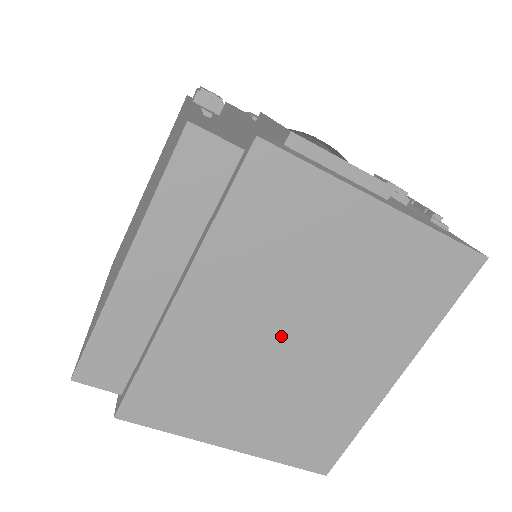
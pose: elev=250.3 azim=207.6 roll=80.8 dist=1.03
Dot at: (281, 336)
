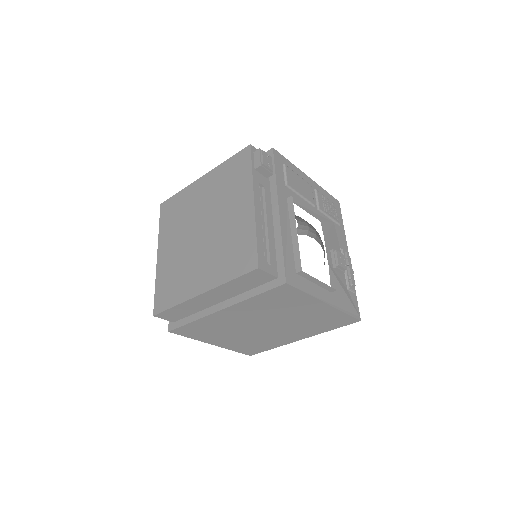
Dot at: (258, 325)
